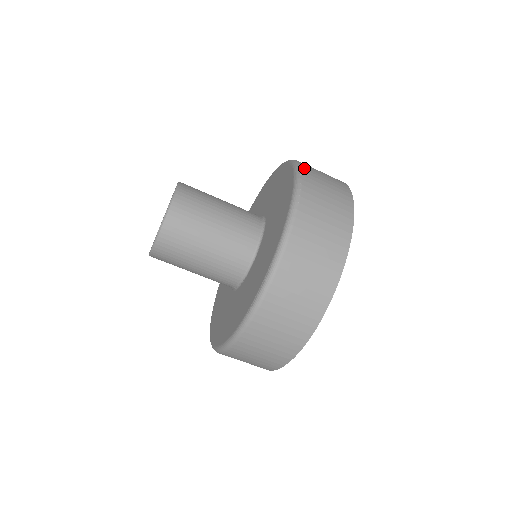
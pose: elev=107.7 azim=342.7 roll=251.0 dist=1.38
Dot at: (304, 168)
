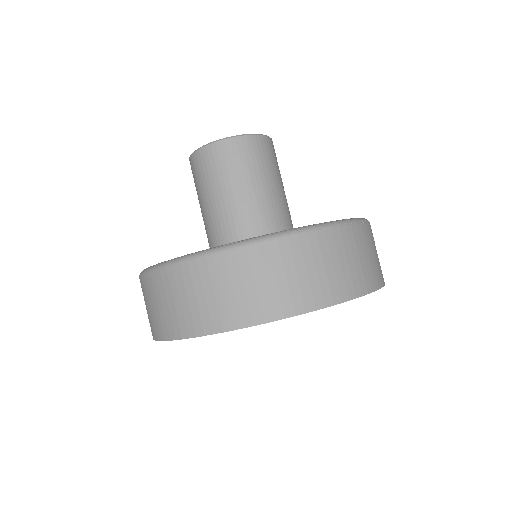
Dot at: (368, 226)
